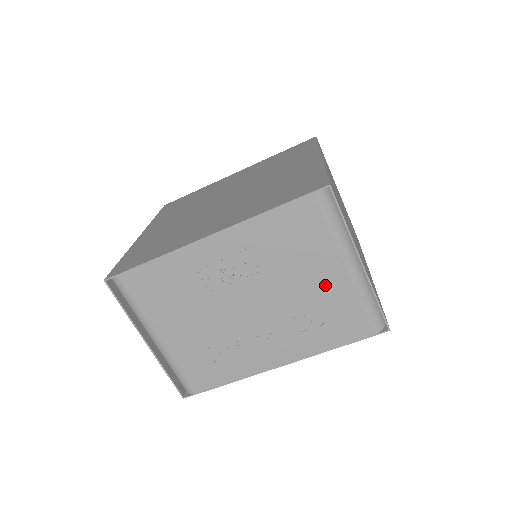
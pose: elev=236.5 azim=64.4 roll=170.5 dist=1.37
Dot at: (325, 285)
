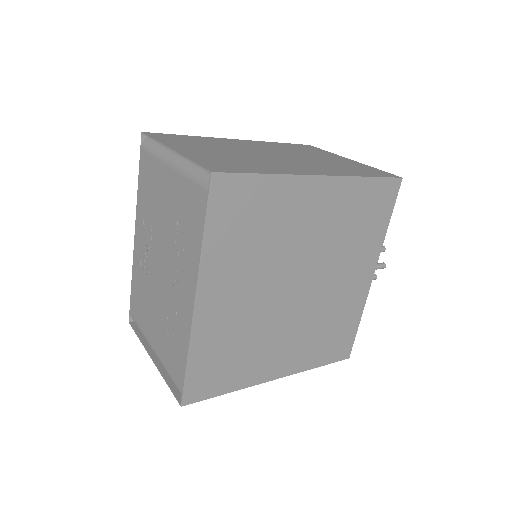
Dot at: (171, 194)
